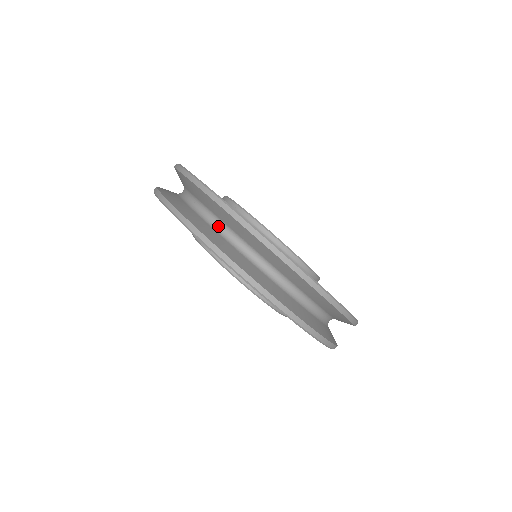
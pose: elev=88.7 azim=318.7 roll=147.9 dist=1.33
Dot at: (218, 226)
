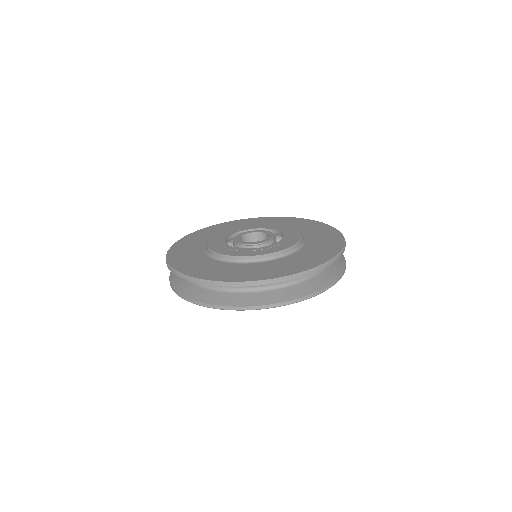
Dot at: (238, 289)
